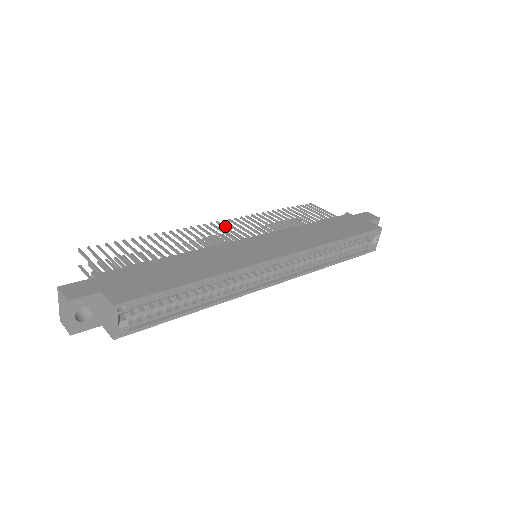
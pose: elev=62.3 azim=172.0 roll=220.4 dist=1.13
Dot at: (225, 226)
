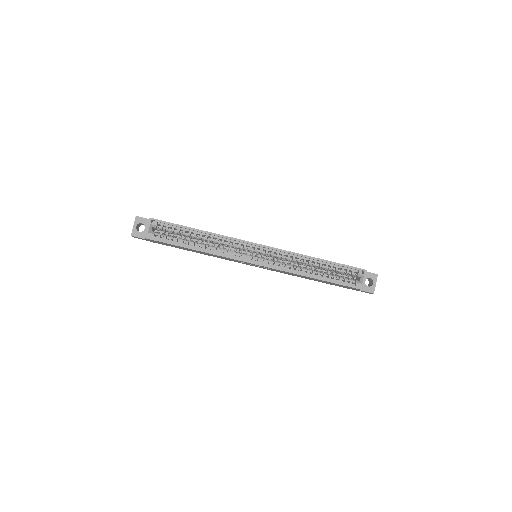
Dot at: occluded
